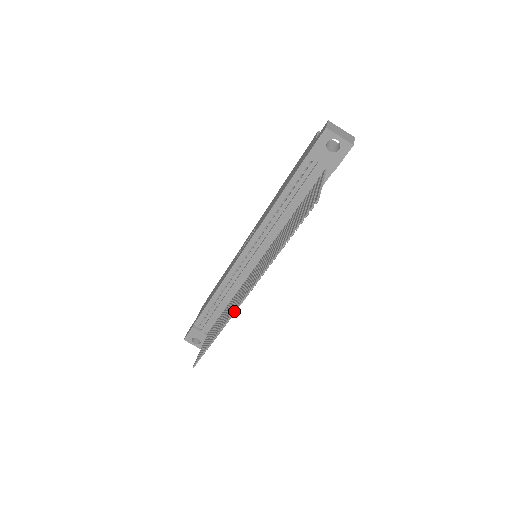
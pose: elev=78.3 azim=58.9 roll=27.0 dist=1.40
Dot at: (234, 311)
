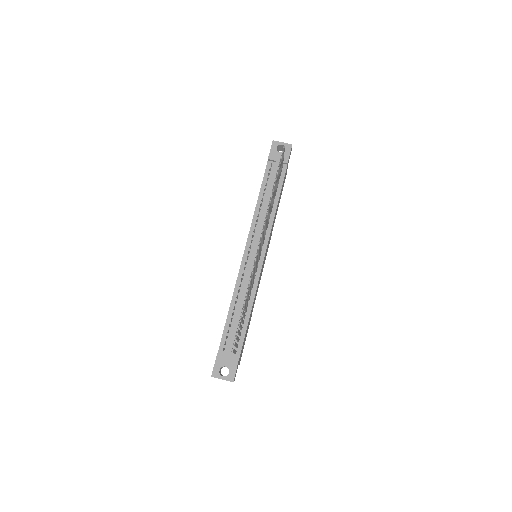
Dot at: (255, 259)
